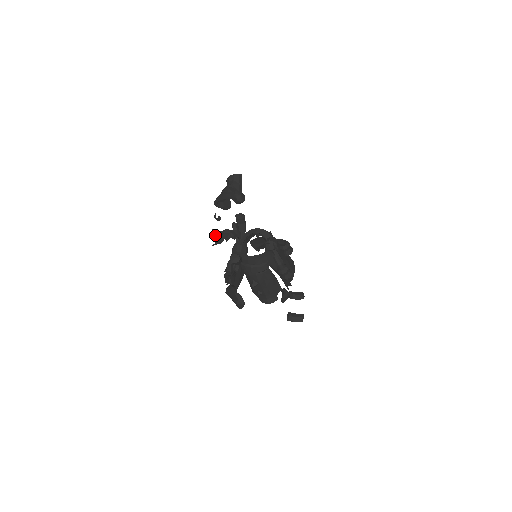
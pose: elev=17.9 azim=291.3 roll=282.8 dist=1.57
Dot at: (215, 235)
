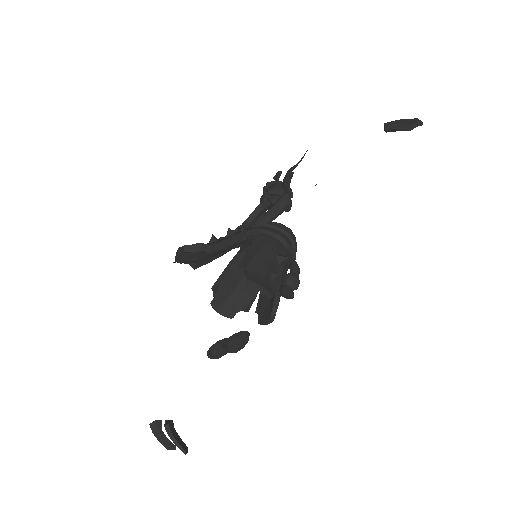
Dot at: (278, 176)
